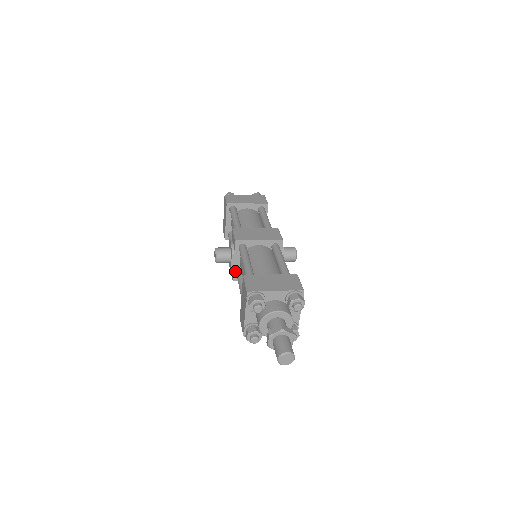
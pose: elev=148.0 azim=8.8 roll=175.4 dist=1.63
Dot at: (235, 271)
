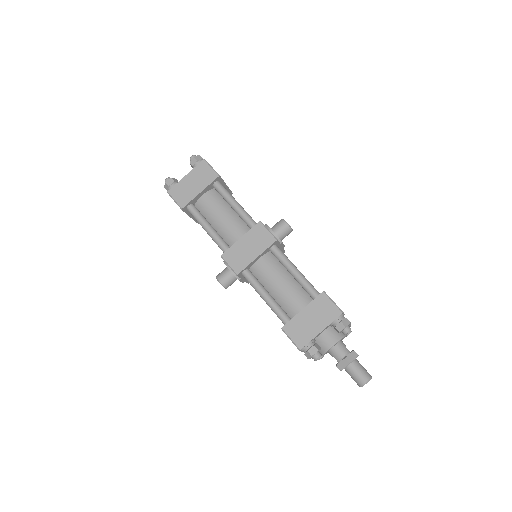
Dot at: (247, 281)
